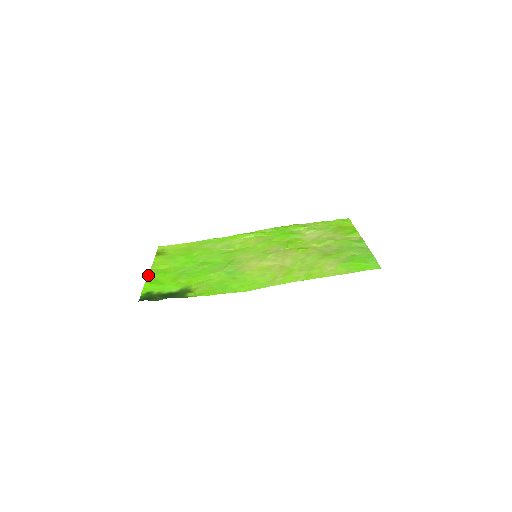
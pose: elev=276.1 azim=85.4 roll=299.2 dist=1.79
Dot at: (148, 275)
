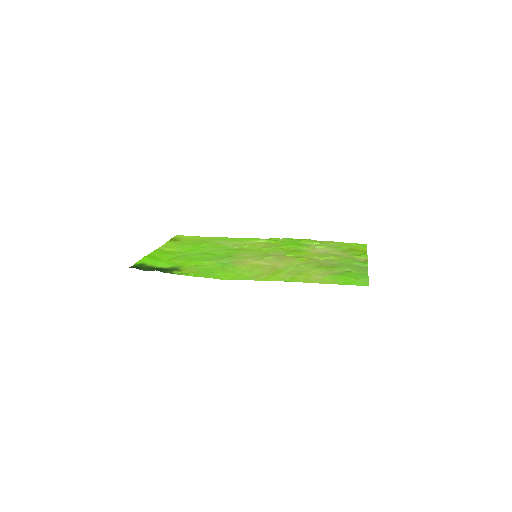
Dot at: (152, 252)
